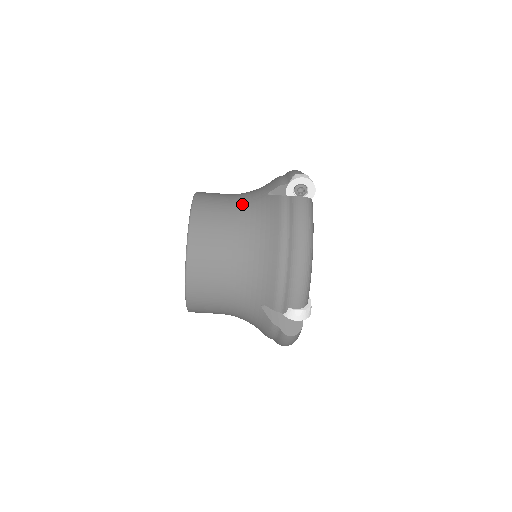
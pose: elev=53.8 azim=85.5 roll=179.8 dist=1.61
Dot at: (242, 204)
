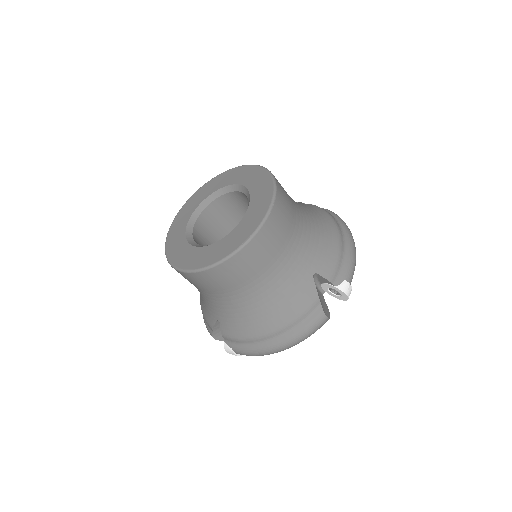
Dot at: (290, 261)
